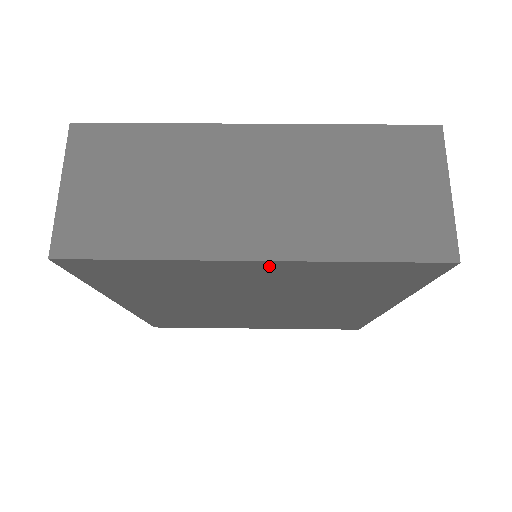
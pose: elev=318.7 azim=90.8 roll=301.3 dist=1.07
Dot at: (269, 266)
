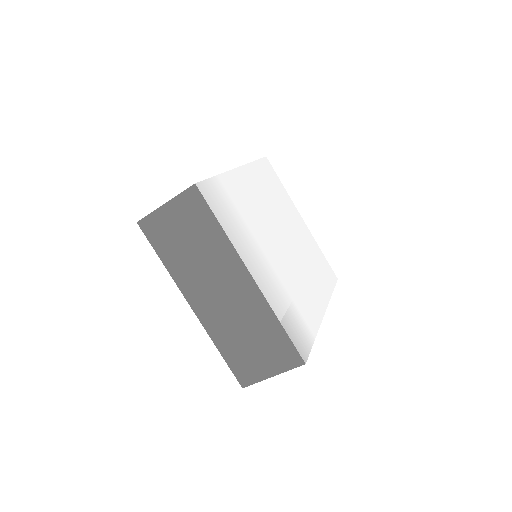
Dot at: occluded
